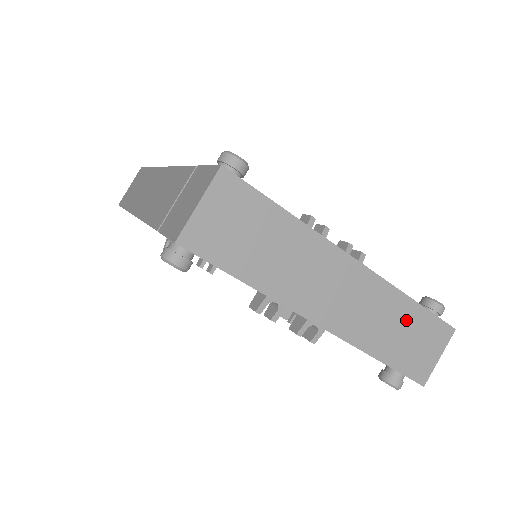
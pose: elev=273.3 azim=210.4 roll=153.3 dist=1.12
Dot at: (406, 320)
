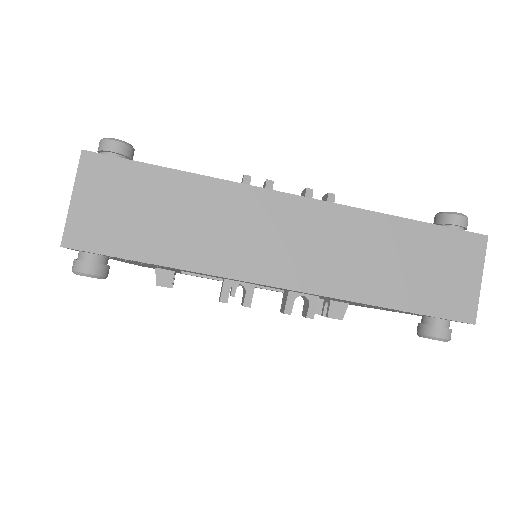
Dot at: (402, 245)
